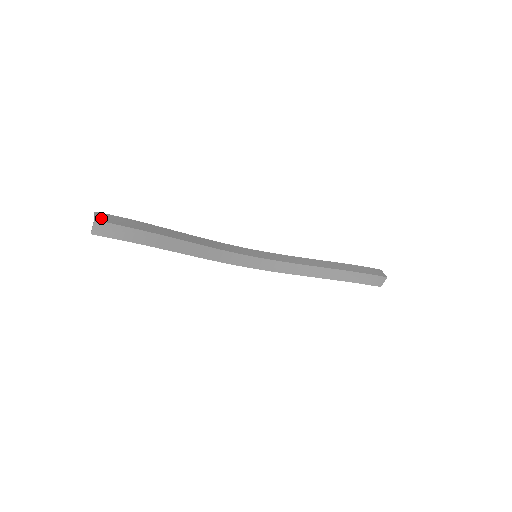
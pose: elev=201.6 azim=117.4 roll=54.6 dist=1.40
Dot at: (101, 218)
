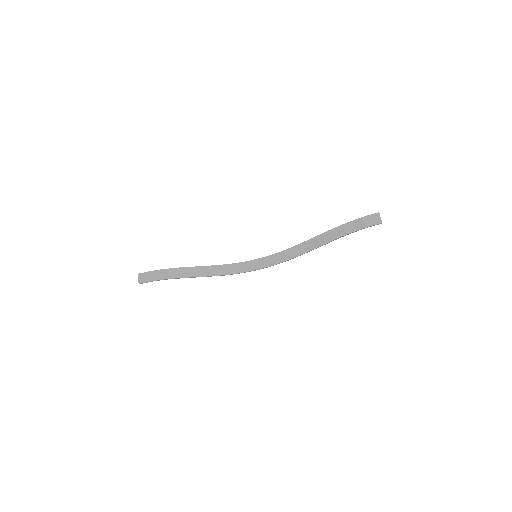
Dot at: (143, 274)
